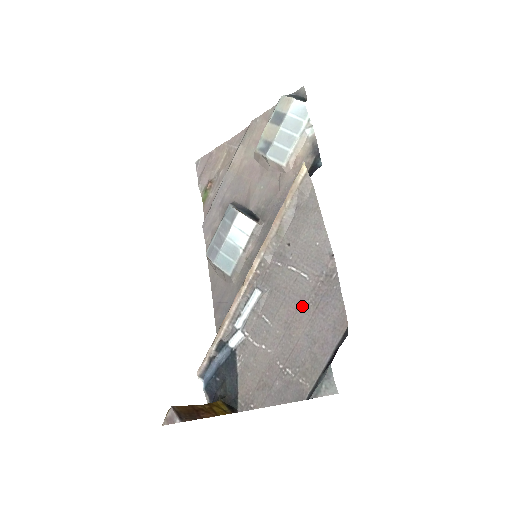
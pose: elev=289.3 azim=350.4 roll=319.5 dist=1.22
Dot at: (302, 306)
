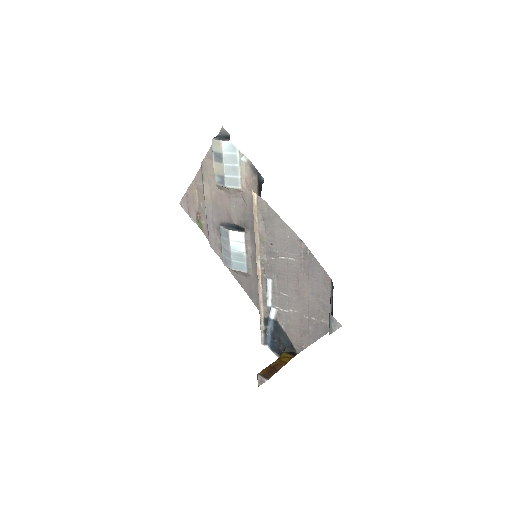
Dot at: (300, 278)
